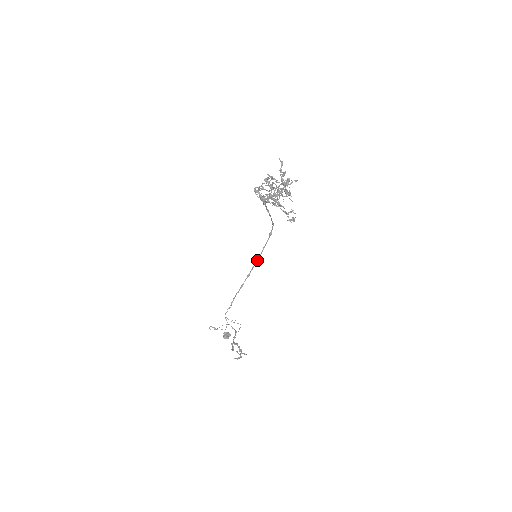
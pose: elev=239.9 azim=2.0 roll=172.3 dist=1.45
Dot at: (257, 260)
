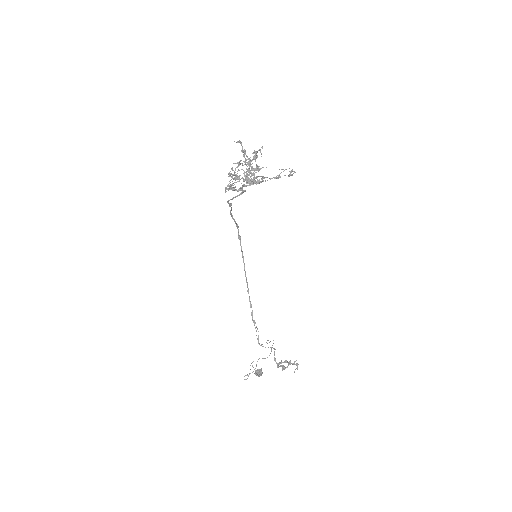
Dot at: (245, 271)
